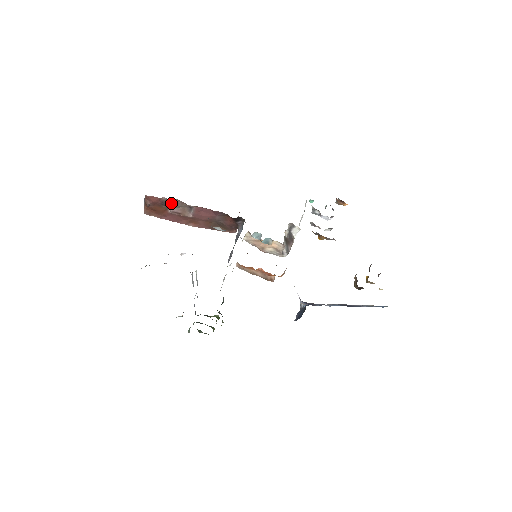
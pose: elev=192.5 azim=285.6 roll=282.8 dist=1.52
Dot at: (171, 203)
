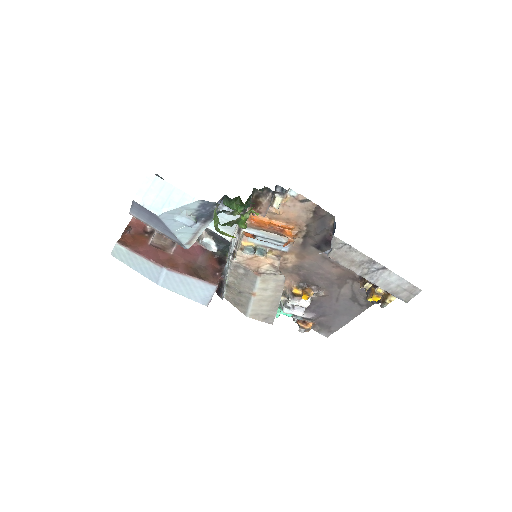
Dot at: (153, 238)
